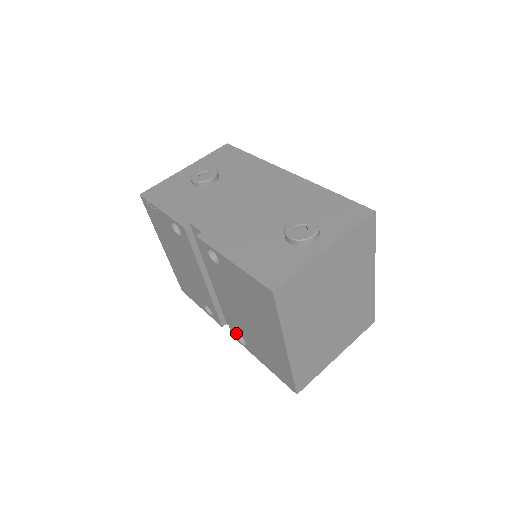
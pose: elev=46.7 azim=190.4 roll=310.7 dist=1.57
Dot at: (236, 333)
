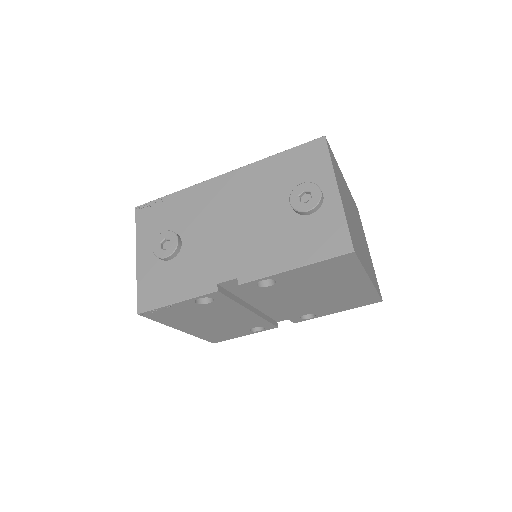
Dot at: (299, 317)
